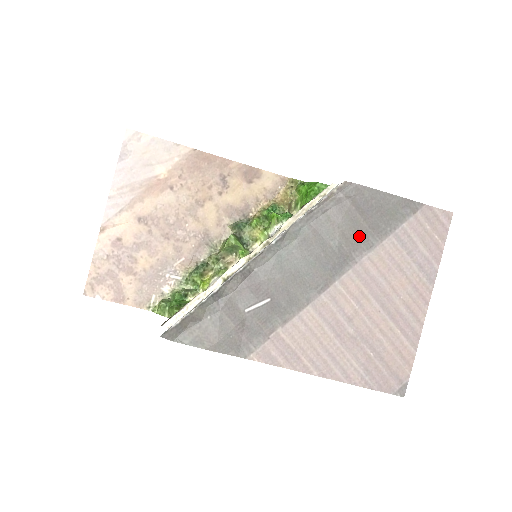
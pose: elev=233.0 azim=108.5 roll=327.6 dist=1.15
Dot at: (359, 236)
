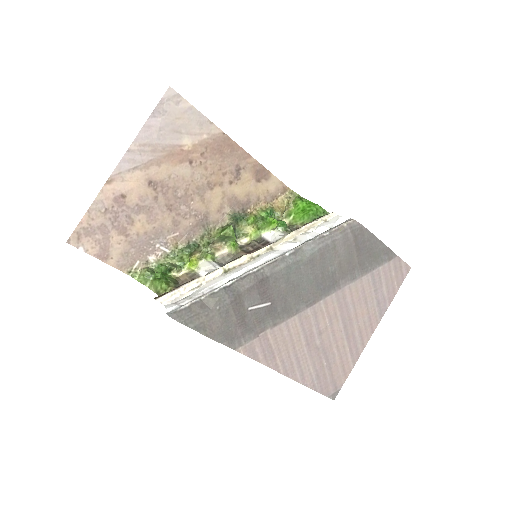
Dot at: (349, 268)
